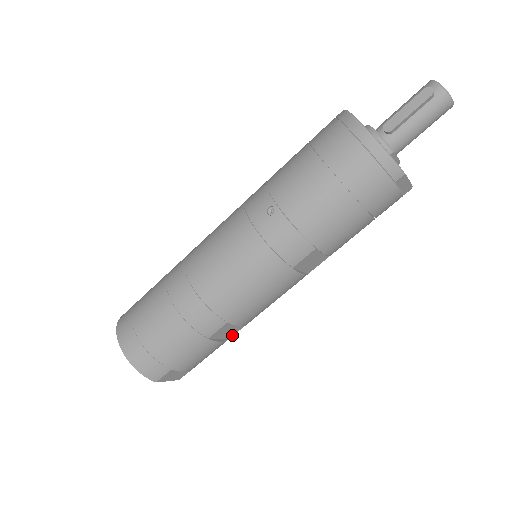
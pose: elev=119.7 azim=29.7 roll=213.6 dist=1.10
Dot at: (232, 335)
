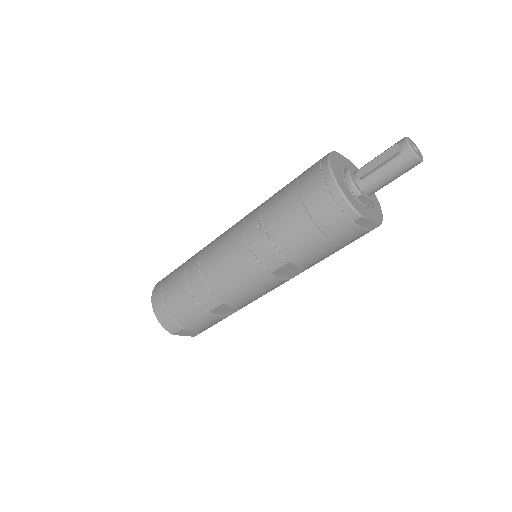
Dot at: occluded
